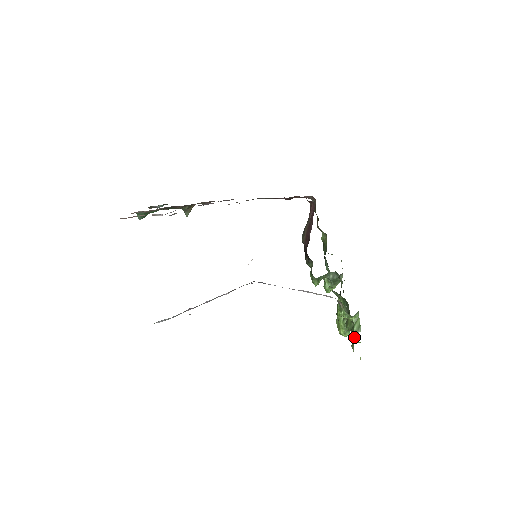
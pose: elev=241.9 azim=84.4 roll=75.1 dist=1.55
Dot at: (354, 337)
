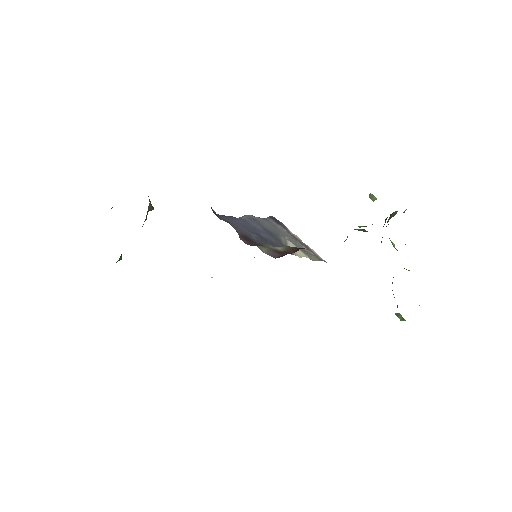
Dot at: occluded
